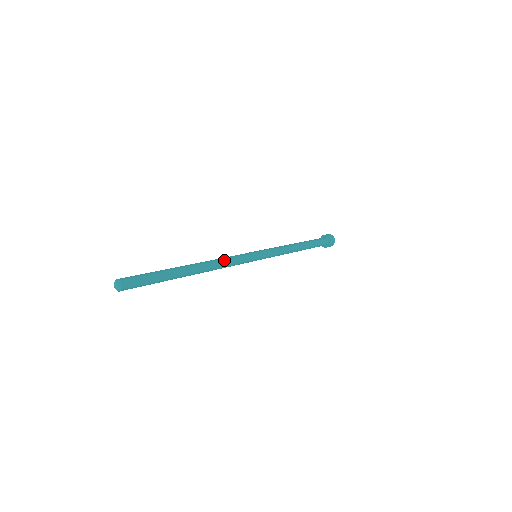
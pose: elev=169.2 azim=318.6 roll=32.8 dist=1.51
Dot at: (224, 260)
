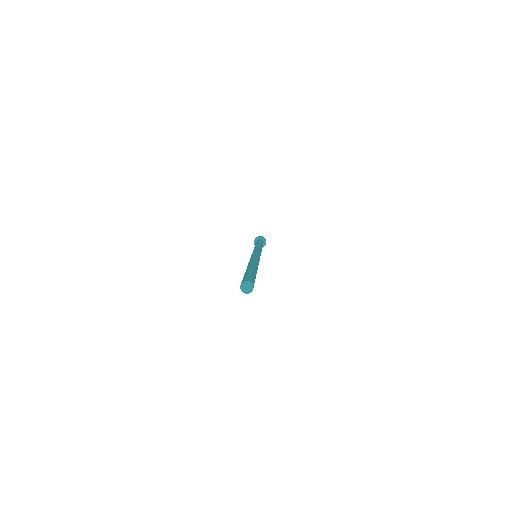
Dot at: occluded
